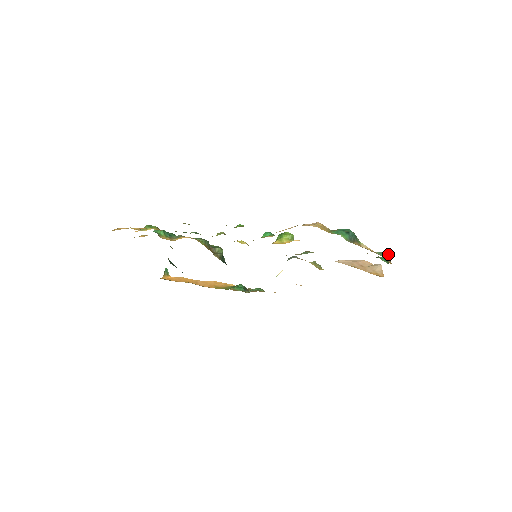
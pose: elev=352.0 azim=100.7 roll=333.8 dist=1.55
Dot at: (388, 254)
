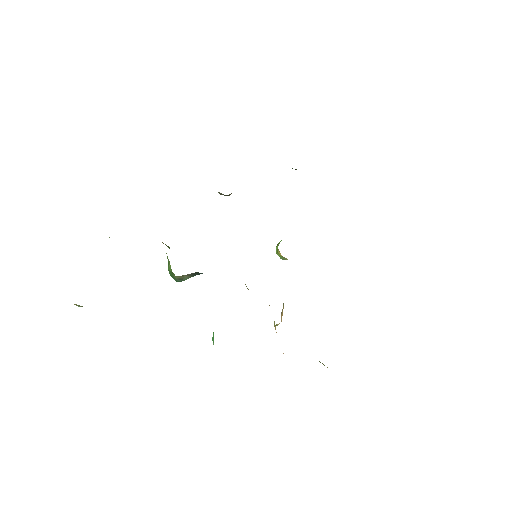
Dot at: occluded
